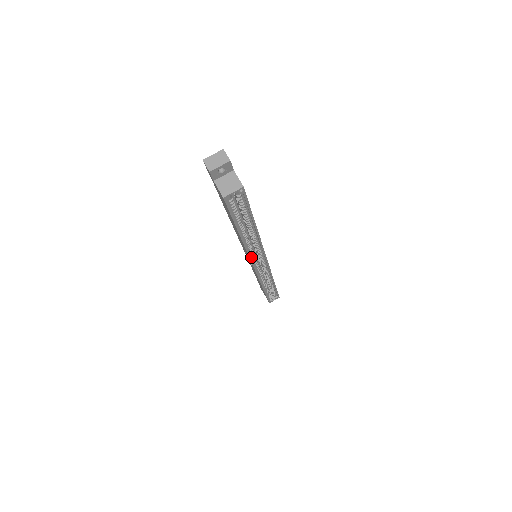
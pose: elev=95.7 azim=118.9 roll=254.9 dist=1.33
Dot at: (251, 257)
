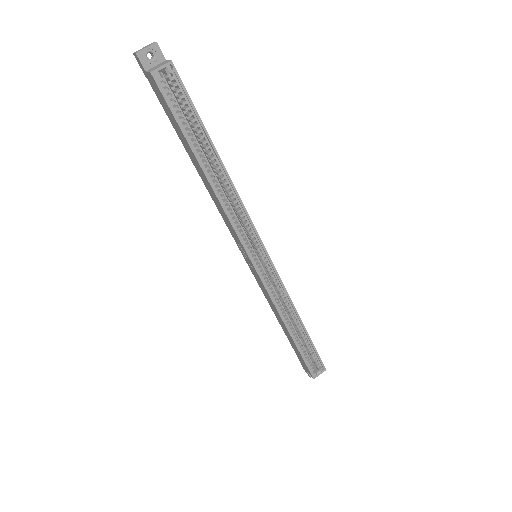
Dot at: (238, 234)
